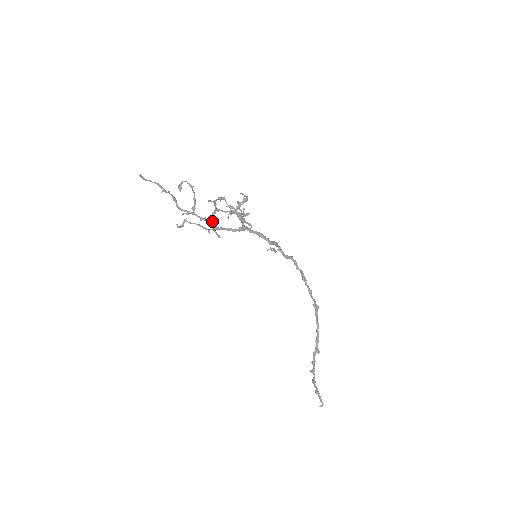
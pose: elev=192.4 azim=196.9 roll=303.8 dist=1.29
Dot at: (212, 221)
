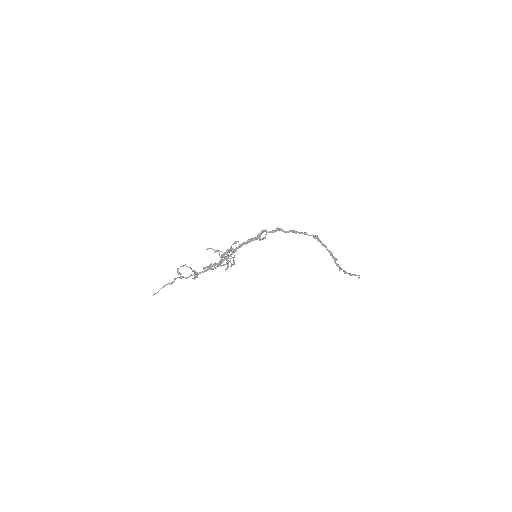
Dot at: occluded
